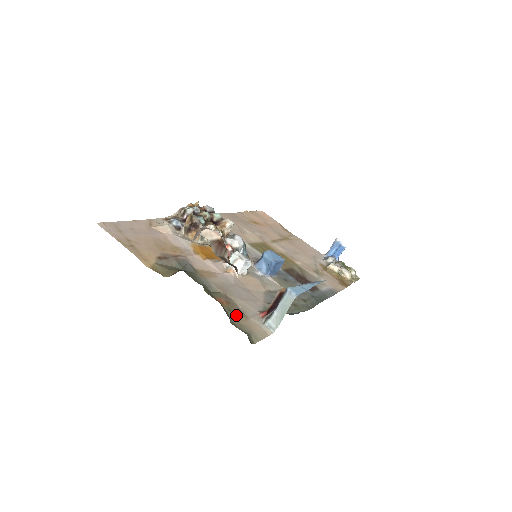
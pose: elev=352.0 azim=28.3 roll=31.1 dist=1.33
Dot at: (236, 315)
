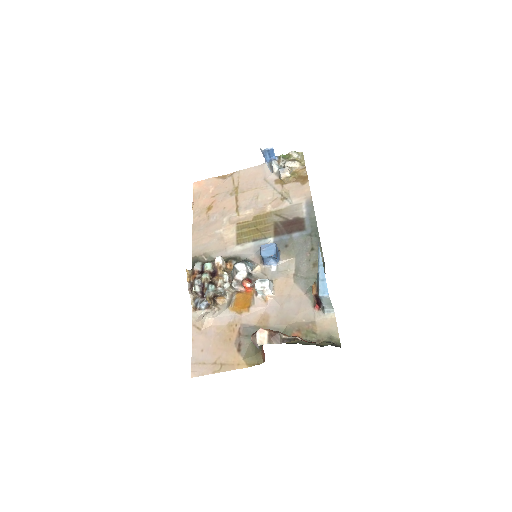
Dot at: (311, 333)
